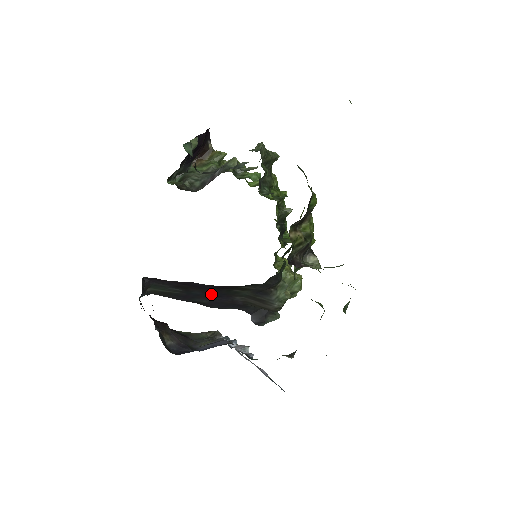
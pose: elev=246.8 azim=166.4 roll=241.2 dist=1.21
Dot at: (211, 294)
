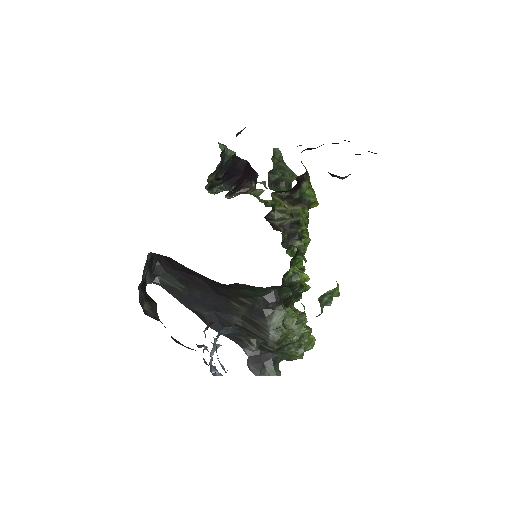
Dot at: (210, 302)
